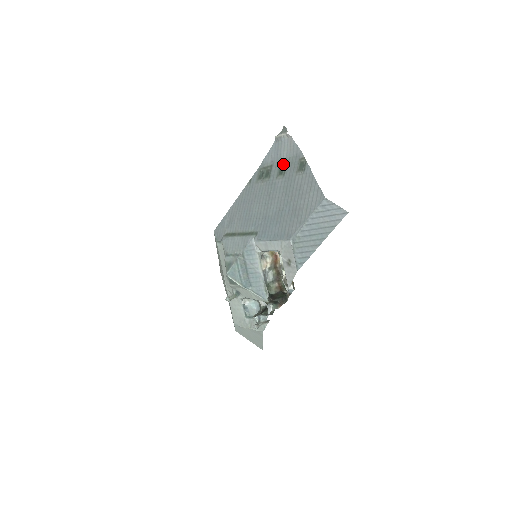
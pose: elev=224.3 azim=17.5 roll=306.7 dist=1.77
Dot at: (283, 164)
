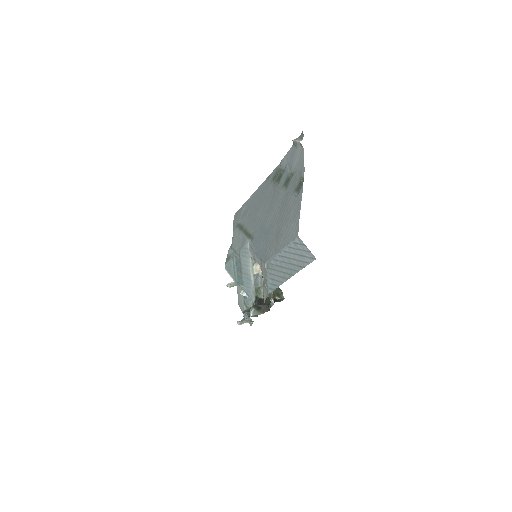
Dot at: (290, 175)
